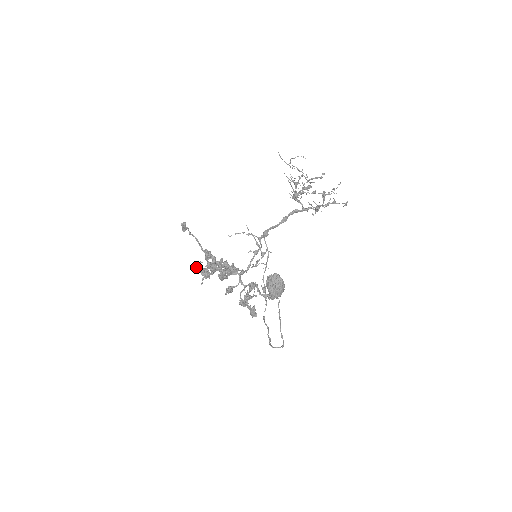
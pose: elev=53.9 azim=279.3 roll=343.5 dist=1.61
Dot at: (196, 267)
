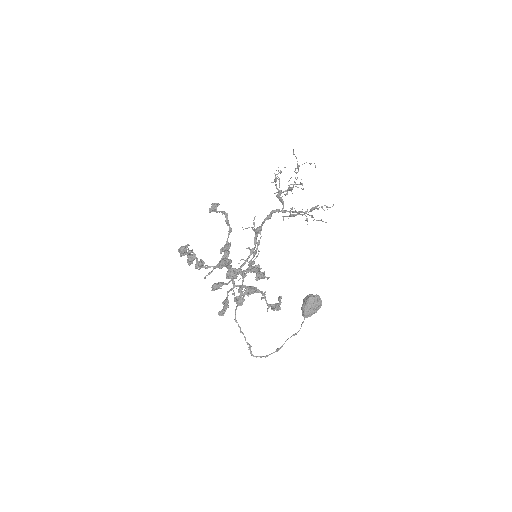
Dot at: (183, 250)
